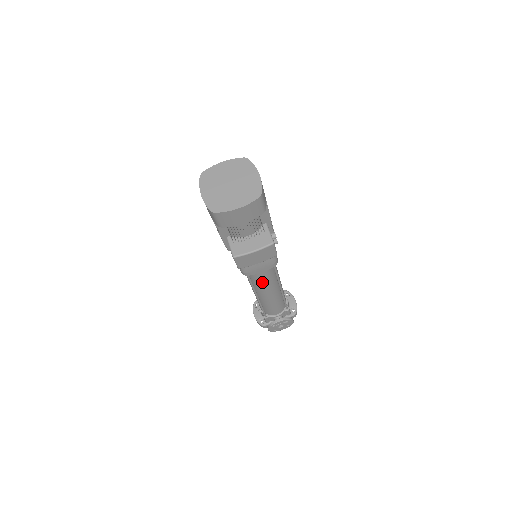
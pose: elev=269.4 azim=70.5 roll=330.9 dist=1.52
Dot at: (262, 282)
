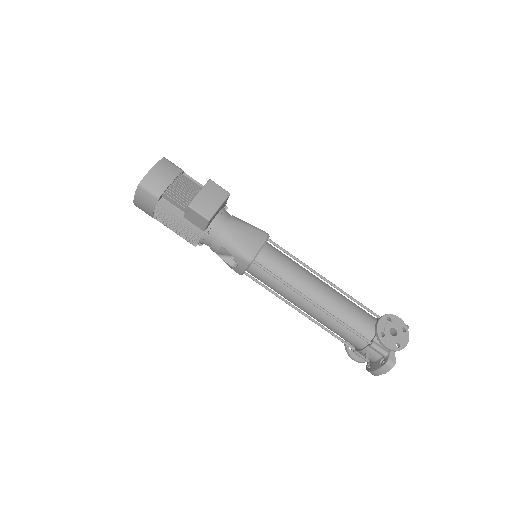
Dot at: (286, 270)
